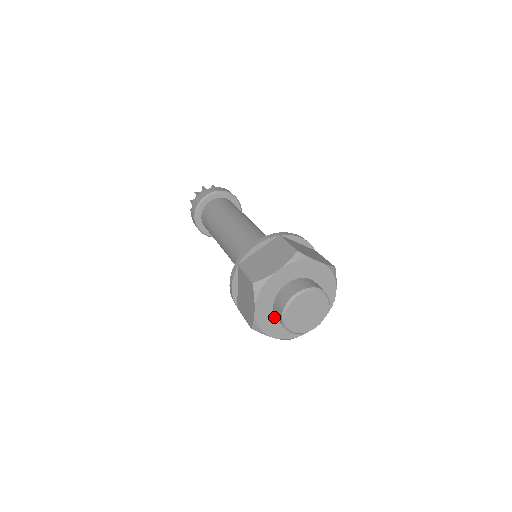
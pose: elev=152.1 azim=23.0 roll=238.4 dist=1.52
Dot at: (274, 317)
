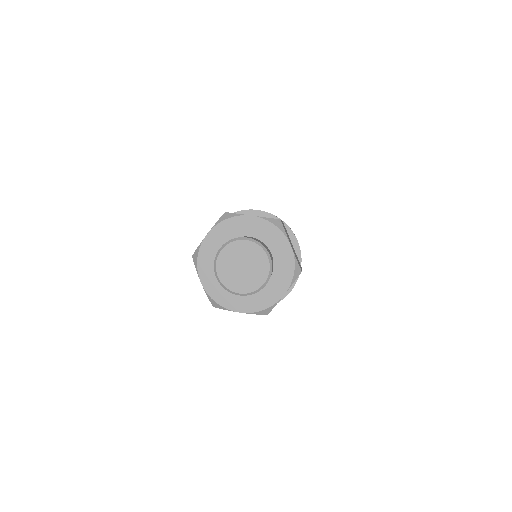
Dot at: occluded
